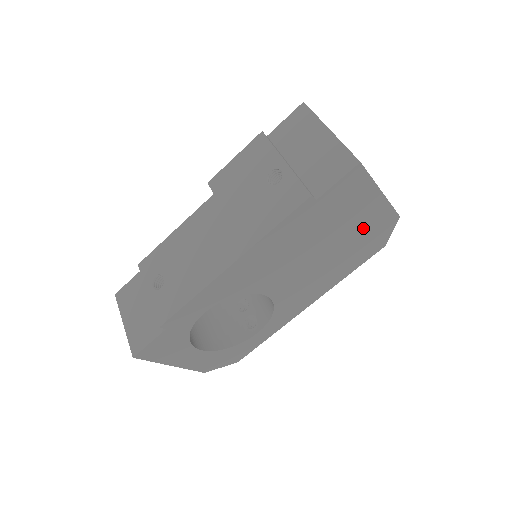
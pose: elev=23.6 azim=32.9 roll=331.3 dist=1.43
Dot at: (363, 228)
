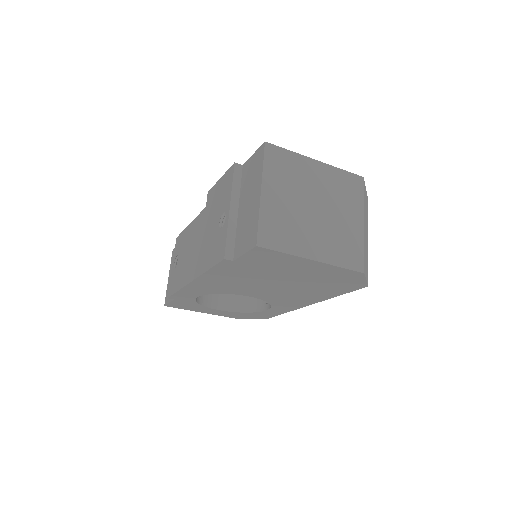
Dot at: (318, 276)
